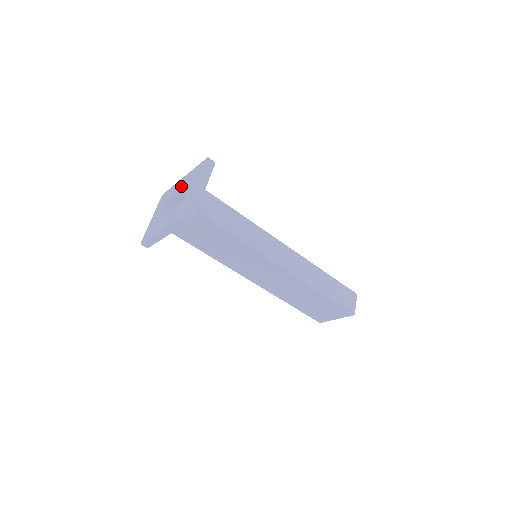
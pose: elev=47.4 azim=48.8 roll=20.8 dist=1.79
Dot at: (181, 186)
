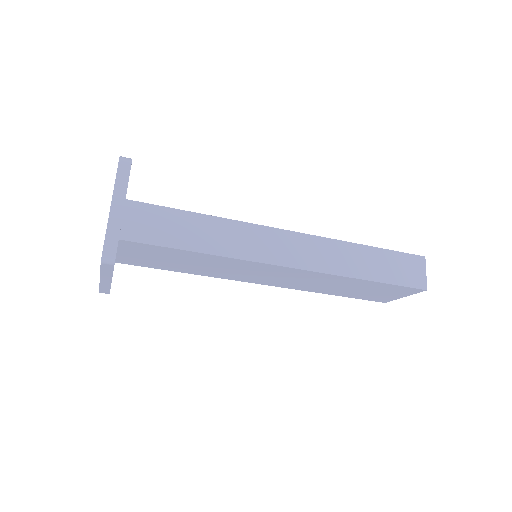
Dot at: occluded
